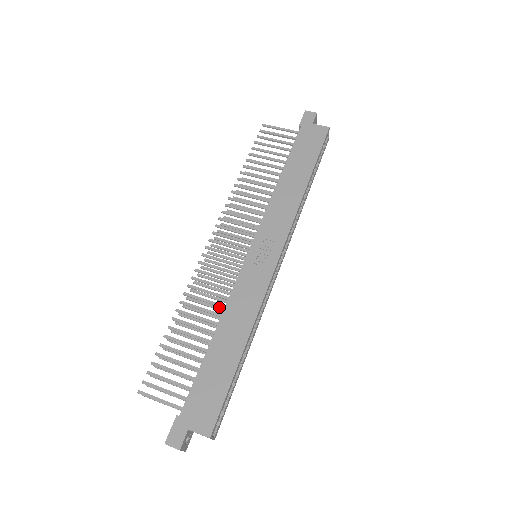
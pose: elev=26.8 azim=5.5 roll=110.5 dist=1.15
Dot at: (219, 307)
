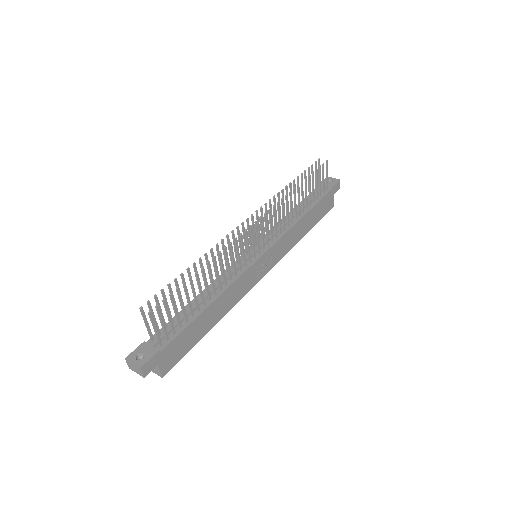
Dot at: occluded
